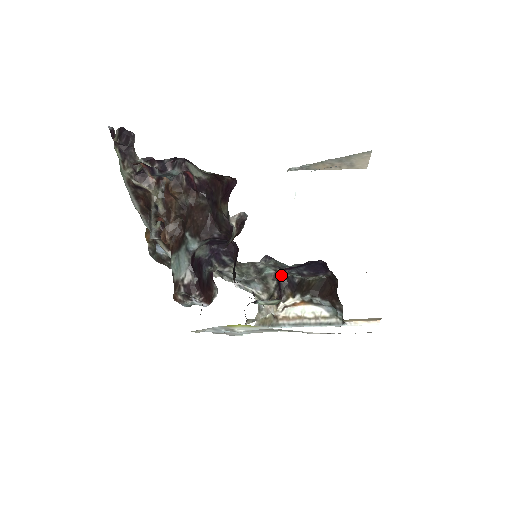
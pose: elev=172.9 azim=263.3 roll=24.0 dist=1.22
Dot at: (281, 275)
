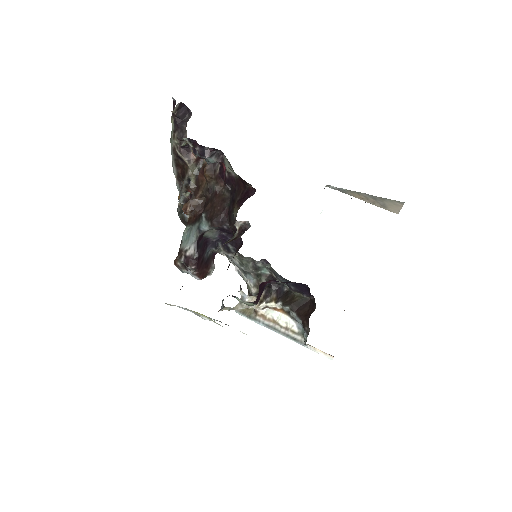
Dot at: (266, 283)
